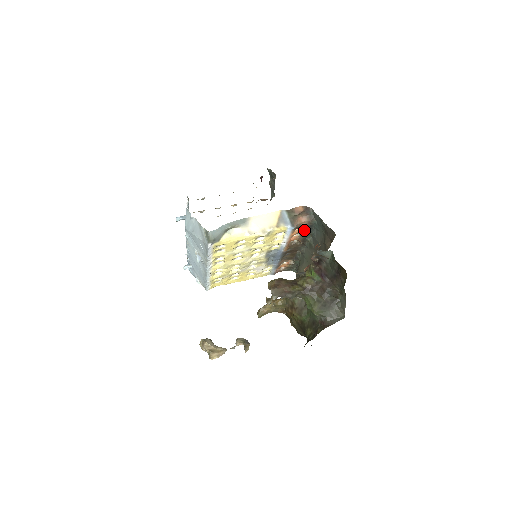
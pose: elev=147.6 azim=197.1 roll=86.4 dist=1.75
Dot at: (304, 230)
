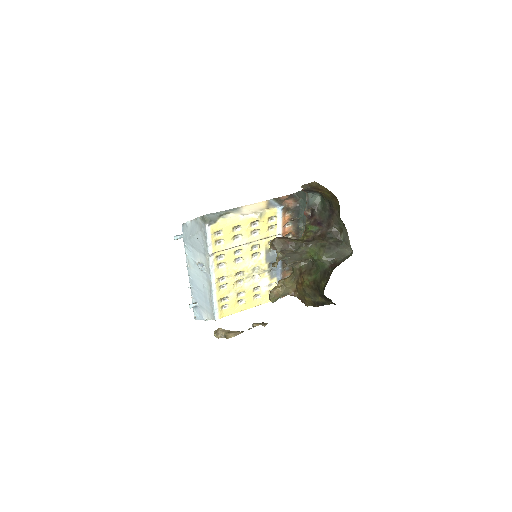
Dot at: (294, 214)
